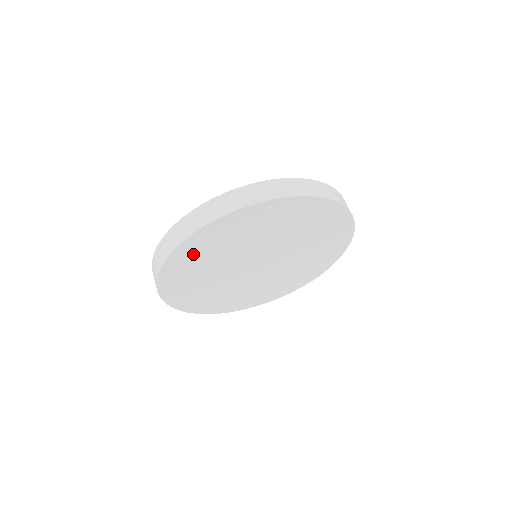
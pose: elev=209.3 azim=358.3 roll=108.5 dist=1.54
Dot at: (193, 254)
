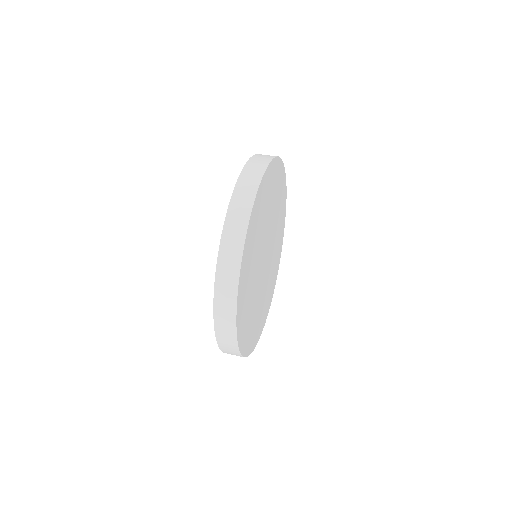
Dot at: (260, 203)
